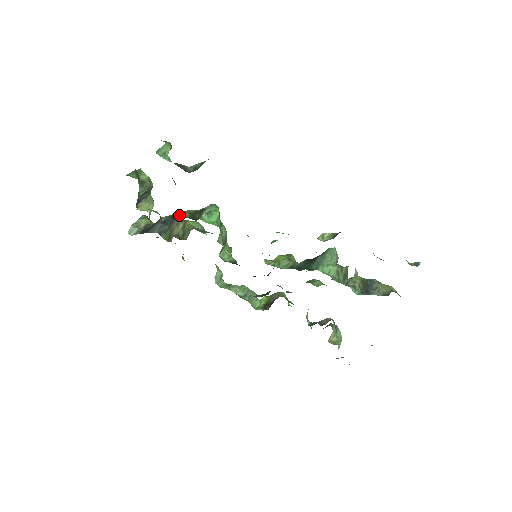
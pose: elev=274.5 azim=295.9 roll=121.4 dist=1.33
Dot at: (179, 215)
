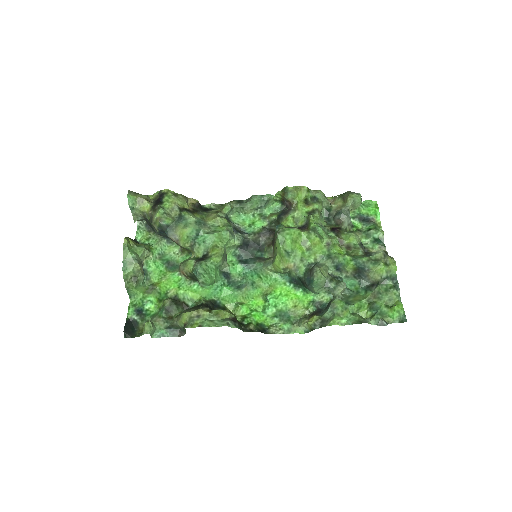
Dot at: (180, 271)
